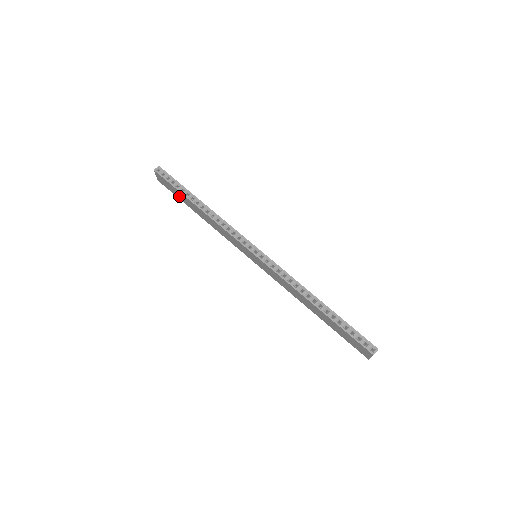
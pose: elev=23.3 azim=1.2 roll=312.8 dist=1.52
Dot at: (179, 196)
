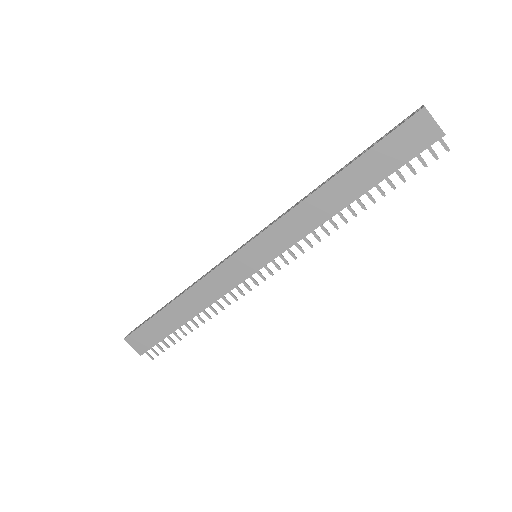
Dot at: (161, 330)
